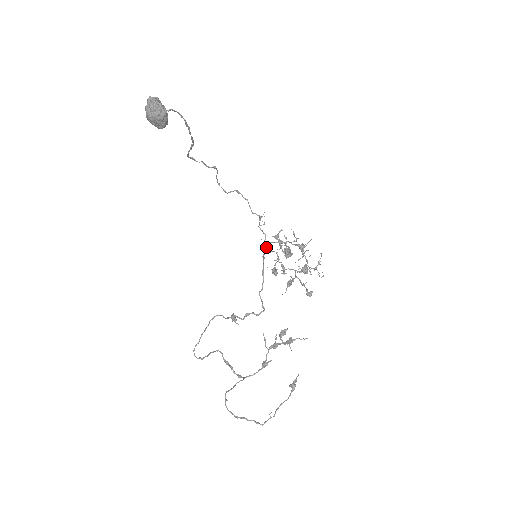
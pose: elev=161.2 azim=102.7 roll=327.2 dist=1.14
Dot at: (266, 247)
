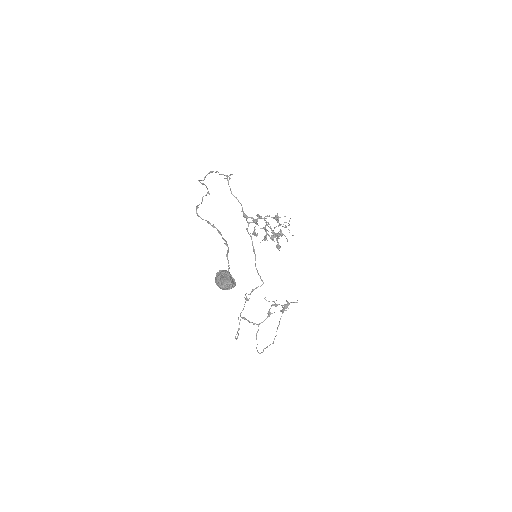
Dot at: occluded
